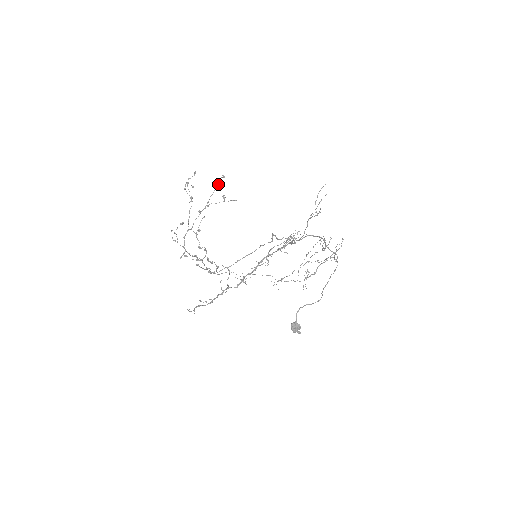
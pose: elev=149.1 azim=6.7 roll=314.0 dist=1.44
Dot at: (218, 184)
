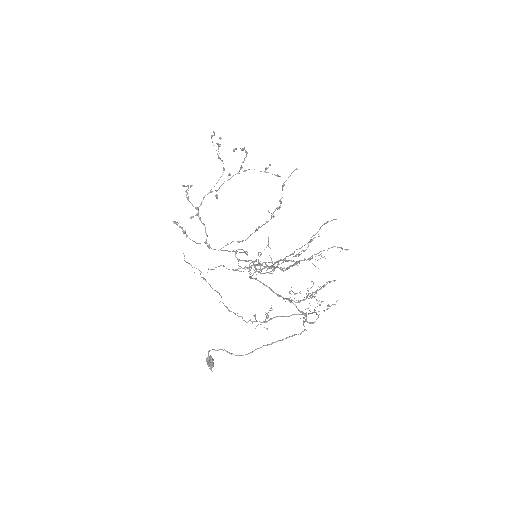
Dot at: (246, 153)
